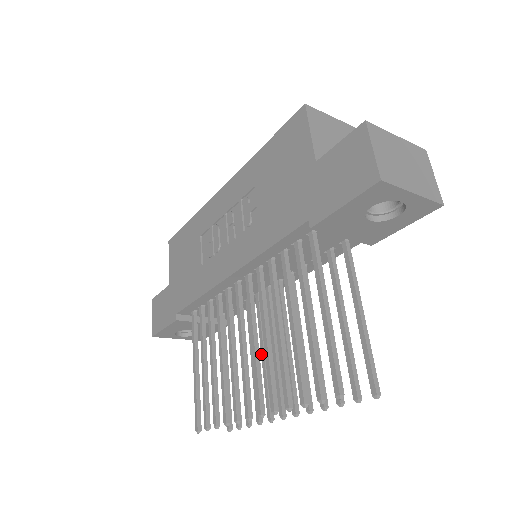
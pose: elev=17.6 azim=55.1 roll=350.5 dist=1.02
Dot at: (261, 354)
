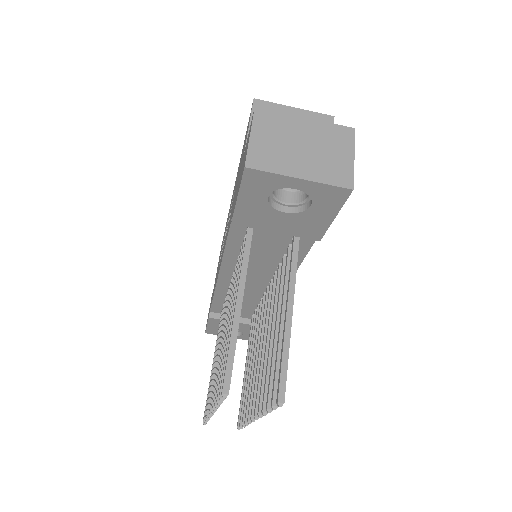
Dot at: (255, 355)
